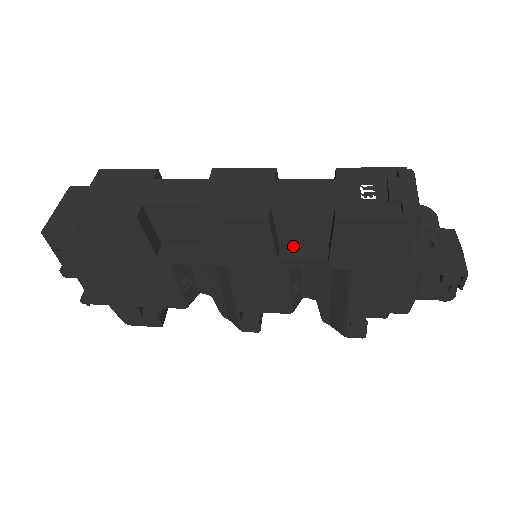
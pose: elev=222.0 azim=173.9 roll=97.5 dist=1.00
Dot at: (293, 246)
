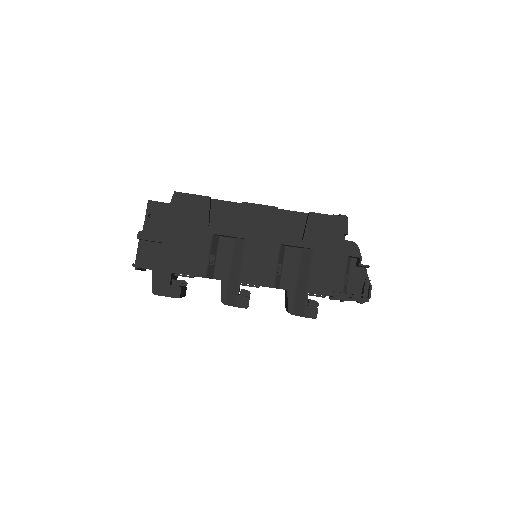
Dot at: occluded
